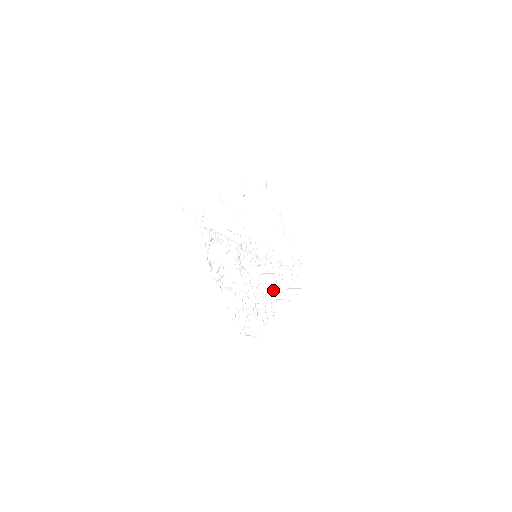
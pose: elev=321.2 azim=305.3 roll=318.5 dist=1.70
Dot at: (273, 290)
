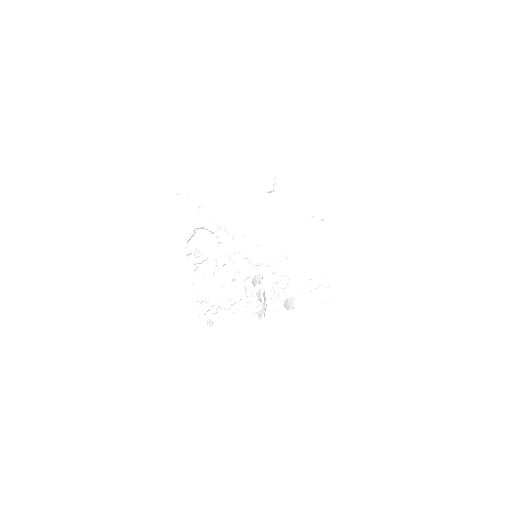
Dot at: (259, 294)
